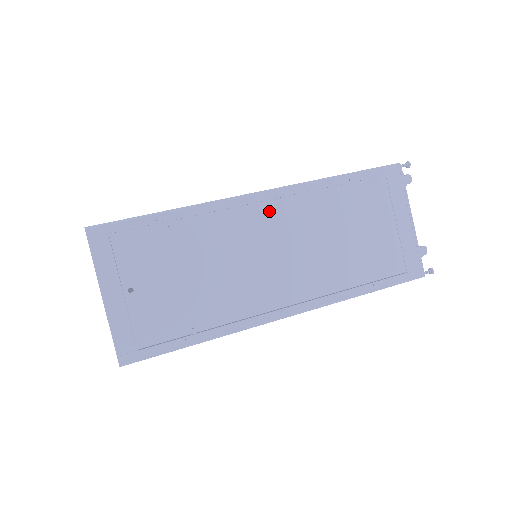
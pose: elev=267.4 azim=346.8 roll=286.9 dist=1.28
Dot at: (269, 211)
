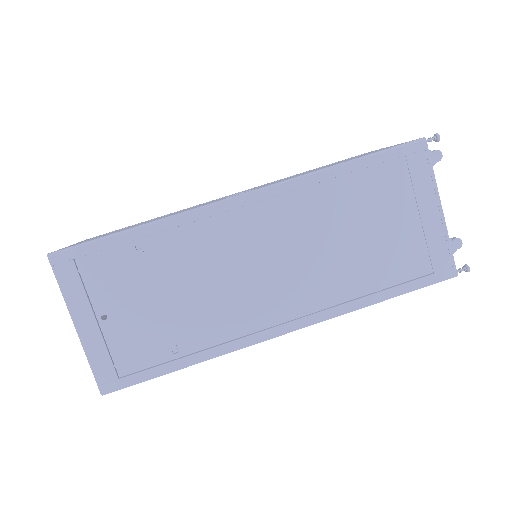
Dot at: (256, 216)
